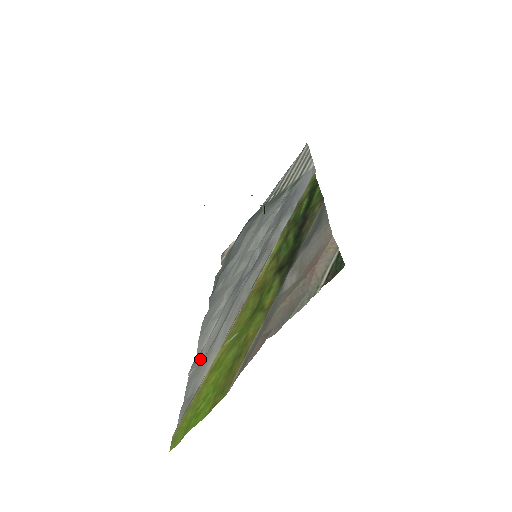
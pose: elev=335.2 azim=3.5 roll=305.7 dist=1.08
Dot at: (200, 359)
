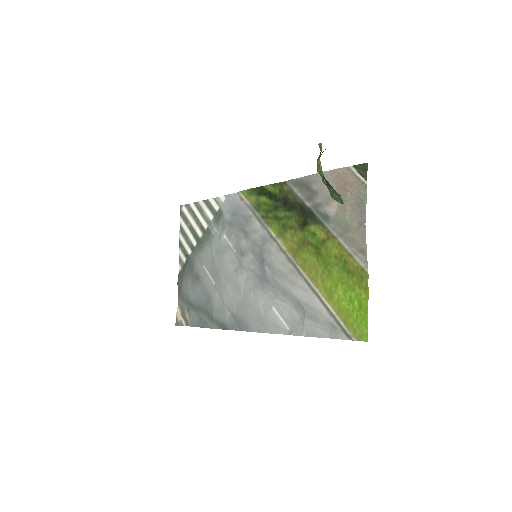
Dot at: (299, 323)
